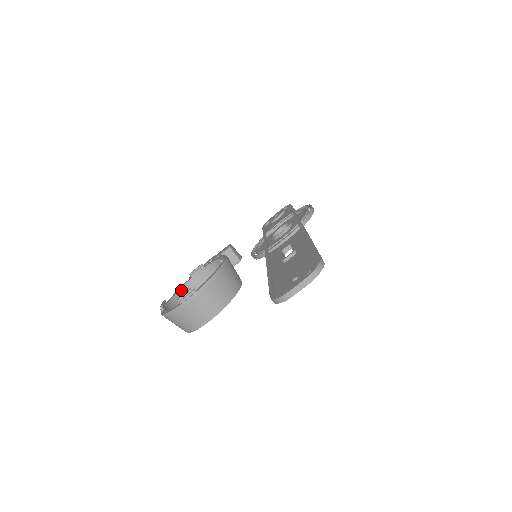
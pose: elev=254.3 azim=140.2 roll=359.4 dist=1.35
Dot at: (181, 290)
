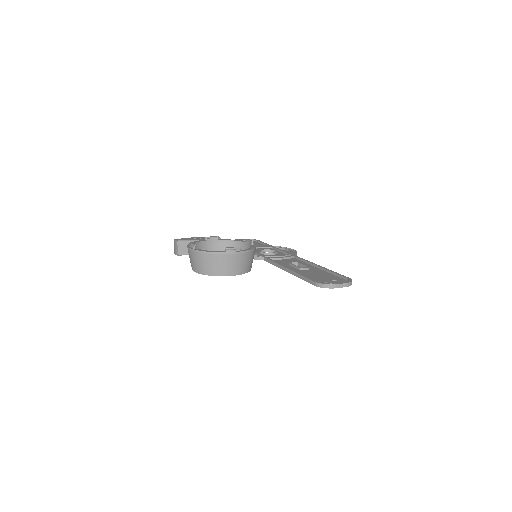
Dot at: (196, 244)
